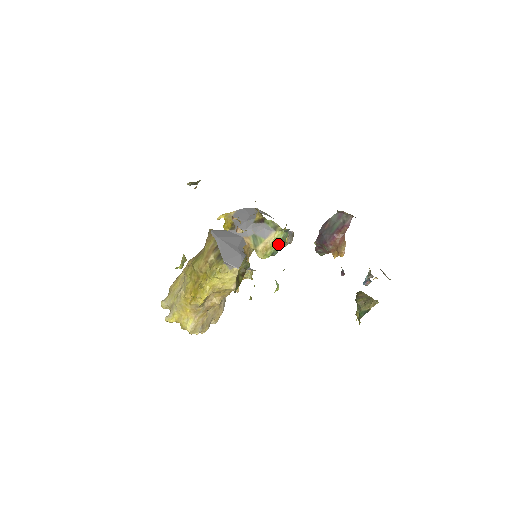
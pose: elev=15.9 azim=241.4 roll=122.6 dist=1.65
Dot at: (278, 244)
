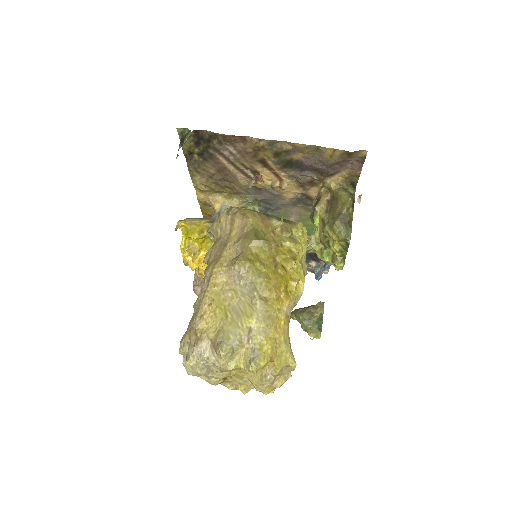
Dot at: occluded
